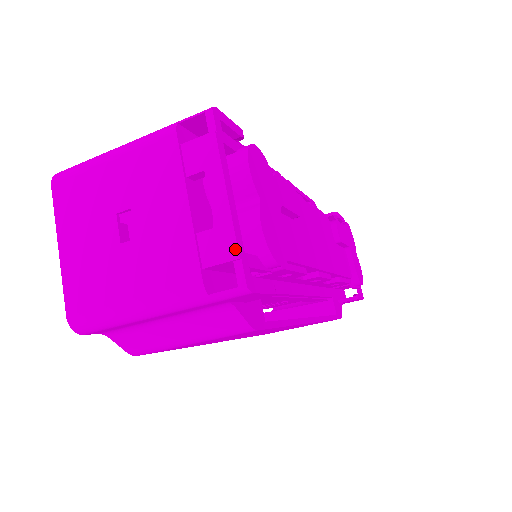
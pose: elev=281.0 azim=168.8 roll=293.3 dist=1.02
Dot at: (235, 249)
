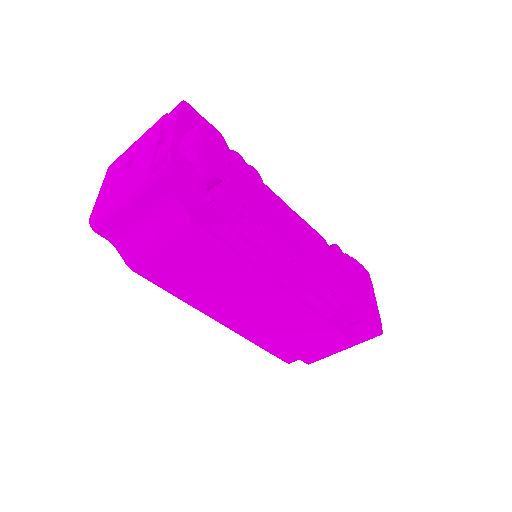
Dot at: (170, 146)
